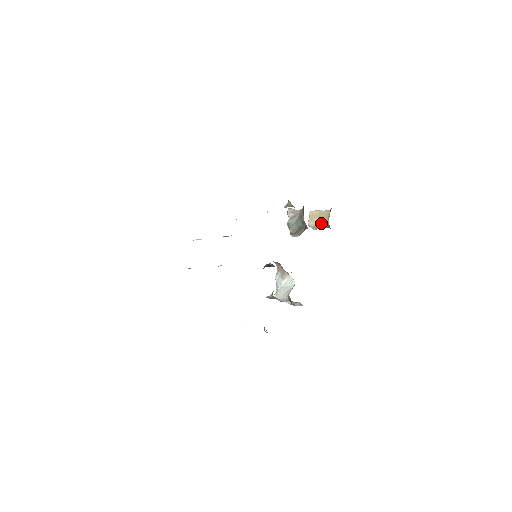
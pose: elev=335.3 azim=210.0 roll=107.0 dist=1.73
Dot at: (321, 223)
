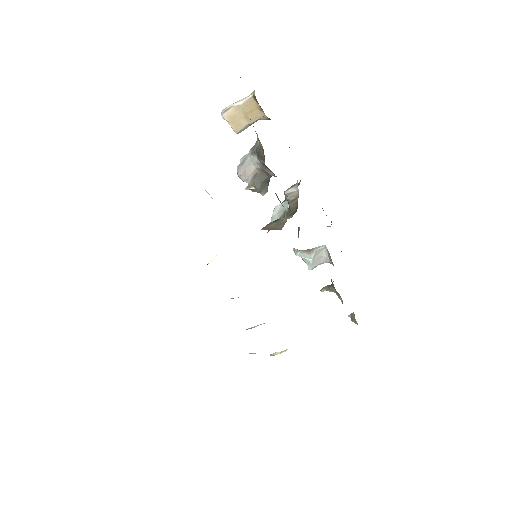
Dot at: (254, 122)
